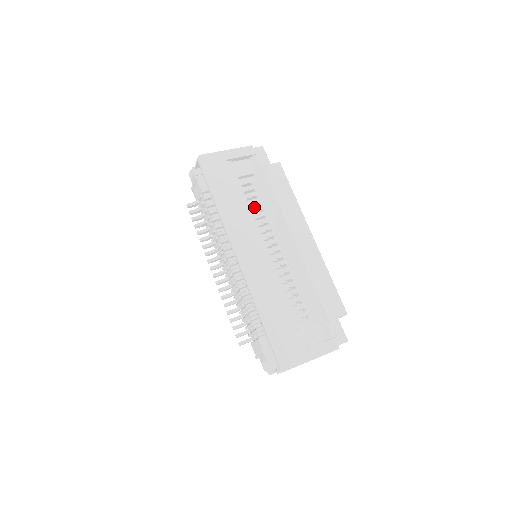
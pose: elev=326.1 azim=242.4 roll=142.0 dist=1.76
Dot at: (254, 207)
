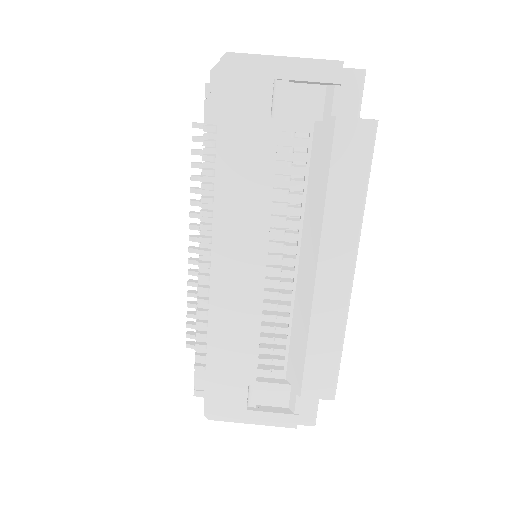
Dot at: (290, 181)
